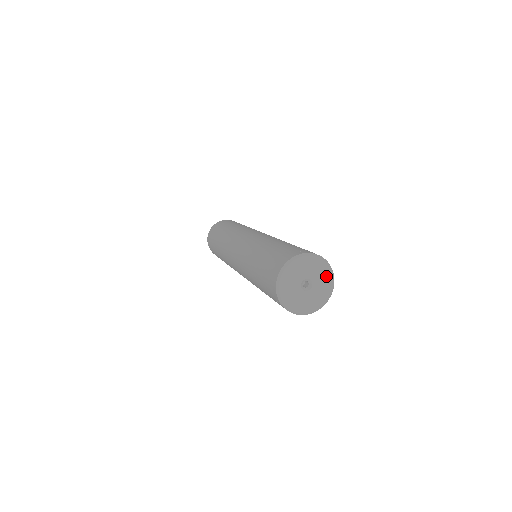
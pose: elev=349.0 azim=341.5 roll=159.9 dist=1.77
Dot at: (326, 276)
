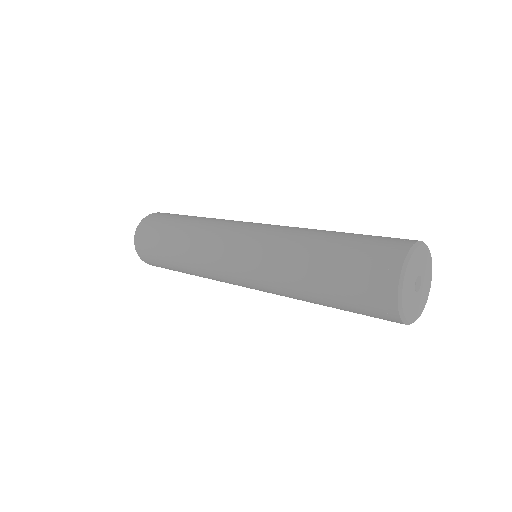
Dot at: (423, 254)
